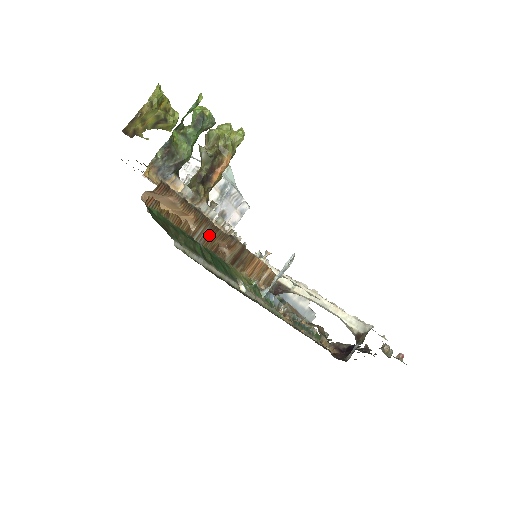
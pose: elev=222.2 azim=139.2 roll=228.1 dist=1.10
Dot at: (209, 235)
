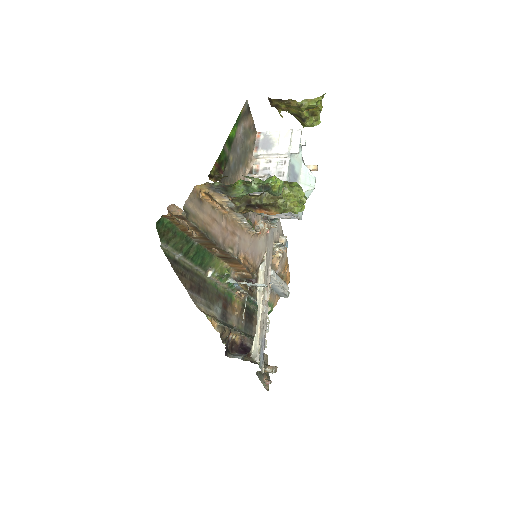
Dot at: (207, 243)
